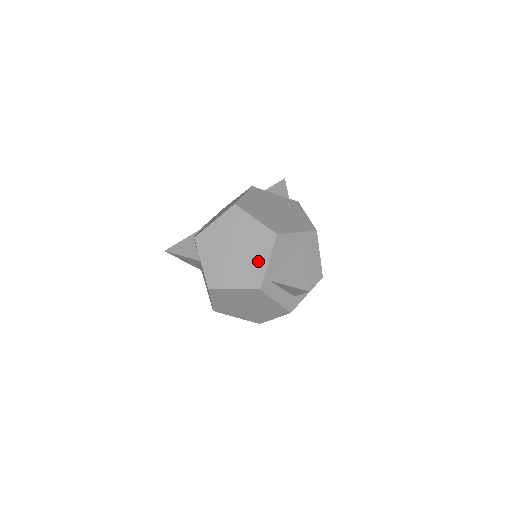
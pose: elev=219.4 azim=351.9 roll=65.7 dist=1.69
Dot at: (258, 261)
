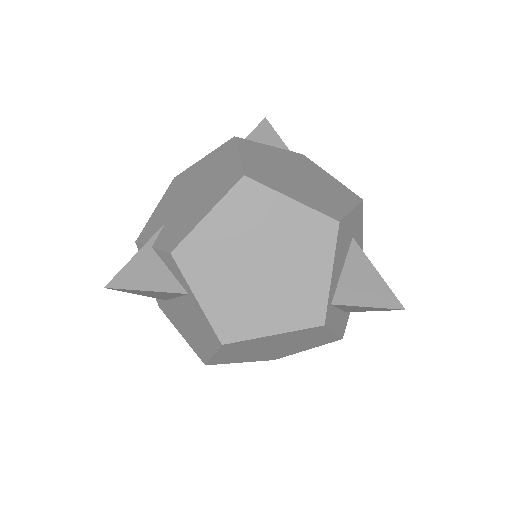
Dot at: (311, 276)
